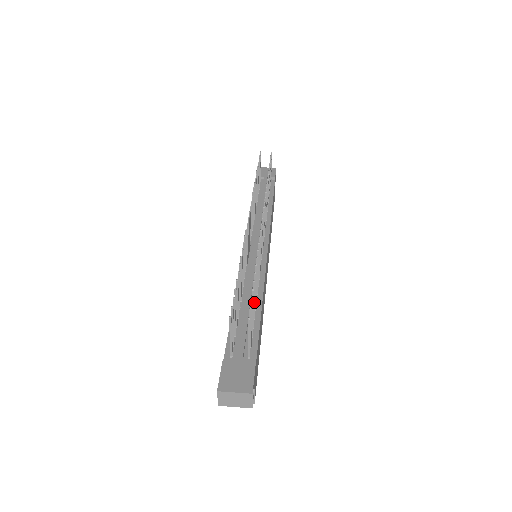
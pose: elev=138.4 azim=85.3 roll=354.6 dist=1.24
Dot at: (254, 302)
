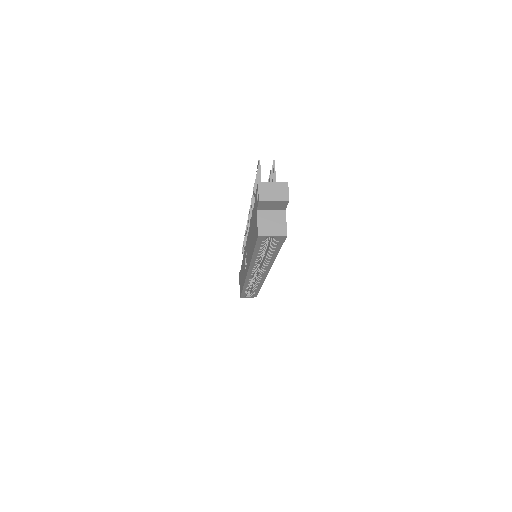
Dot at: occluded
